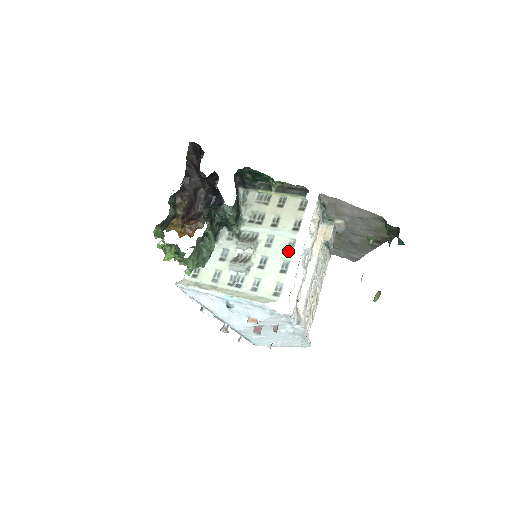
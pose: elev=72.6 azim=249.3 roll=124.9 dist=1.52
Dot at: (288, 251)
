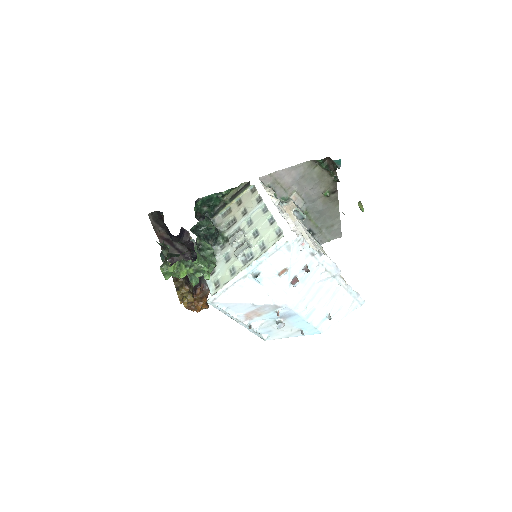
Dot at: (265, 213)
